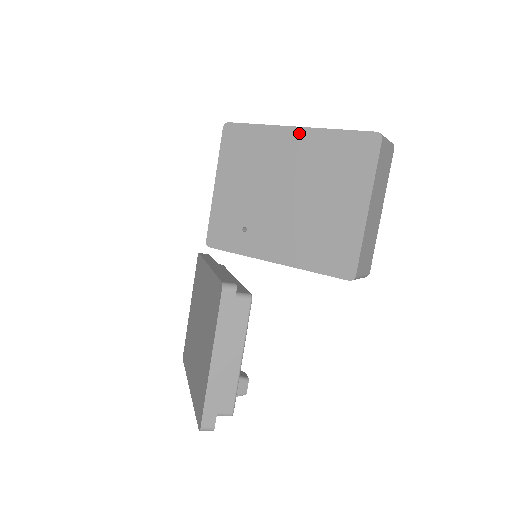
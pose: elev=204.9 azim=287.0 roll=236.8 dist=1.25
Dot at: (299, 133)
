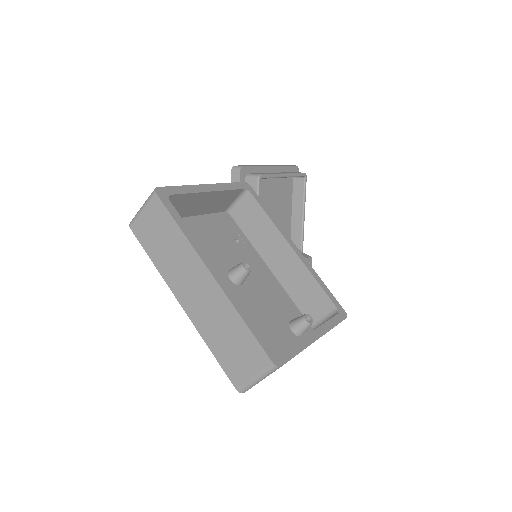
Dot at: occluded
